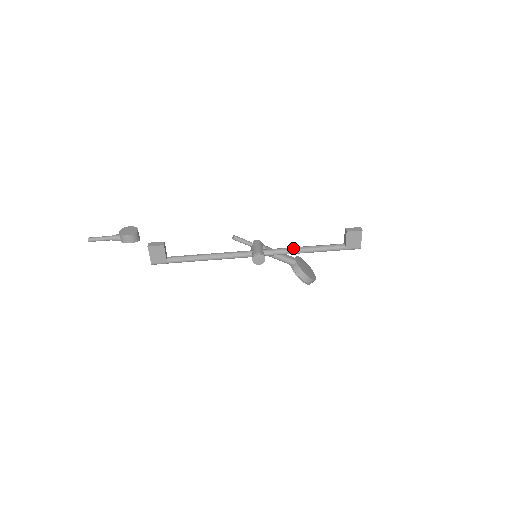
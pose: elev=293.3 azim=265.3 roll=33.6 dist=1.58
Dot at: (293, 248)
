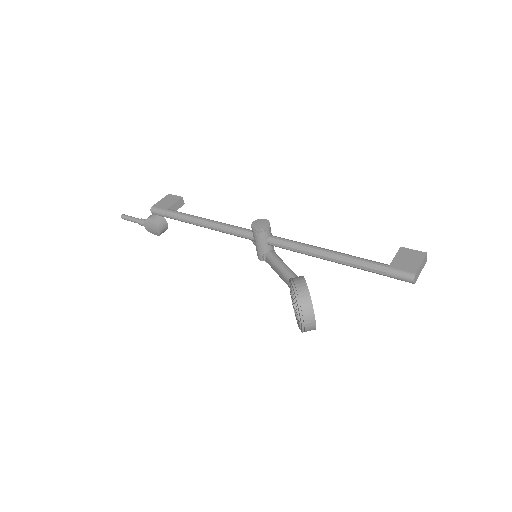
Dot at: (311, 246)
